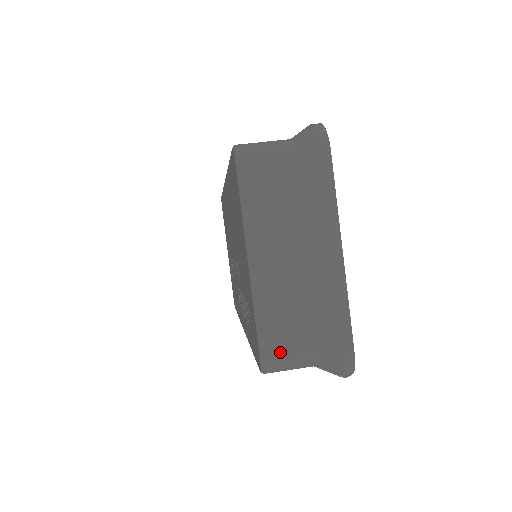
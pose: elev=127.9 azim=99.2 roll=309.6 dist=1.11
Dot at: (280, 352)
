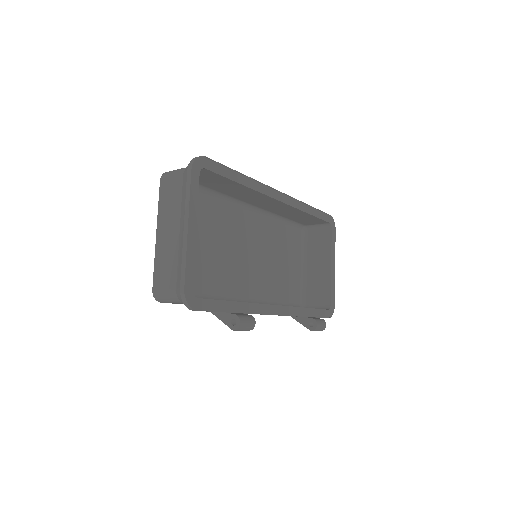
Dot at: (160, 287)
